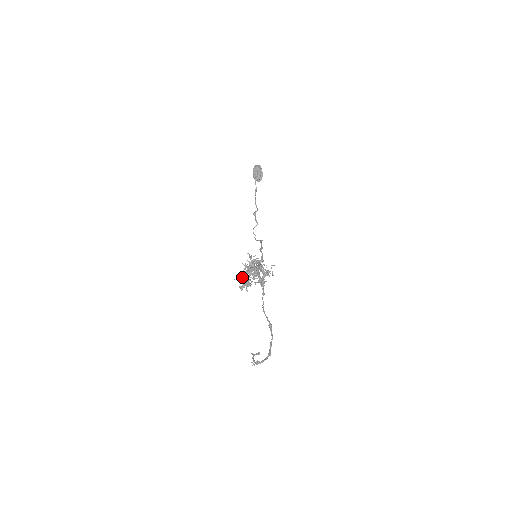
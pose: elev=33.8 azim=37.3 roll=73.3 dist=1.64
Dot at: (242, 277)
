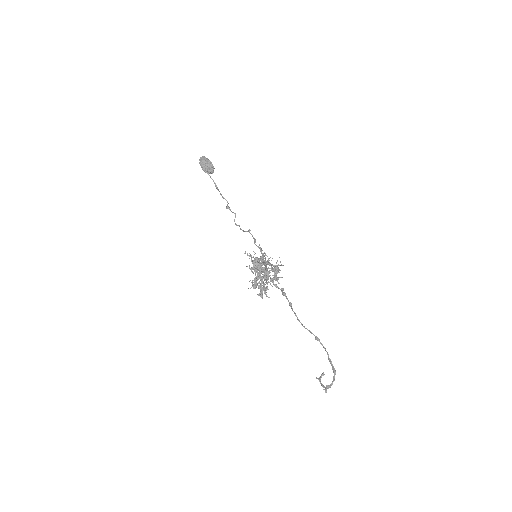
Dot at: (255, 285)
